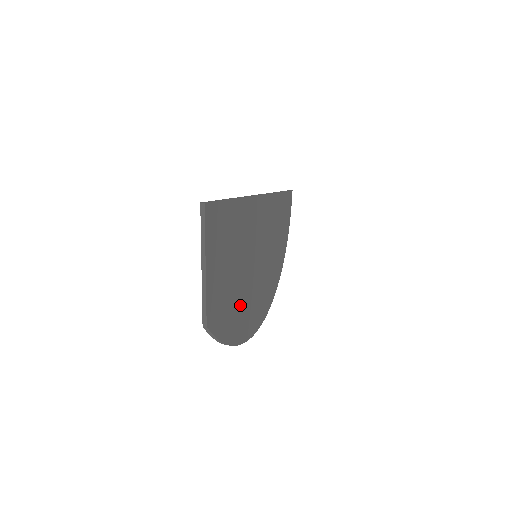
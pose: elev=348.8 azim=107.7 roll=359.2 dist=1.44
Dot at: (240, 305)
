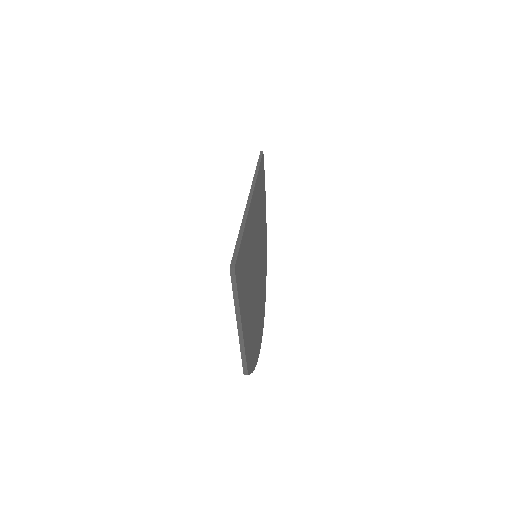
Dot at: (256, 319)
